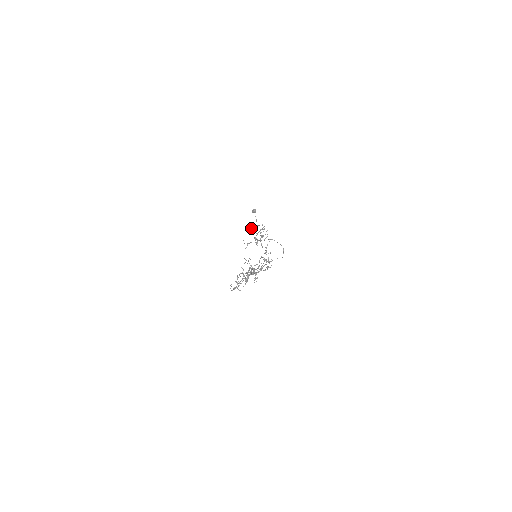
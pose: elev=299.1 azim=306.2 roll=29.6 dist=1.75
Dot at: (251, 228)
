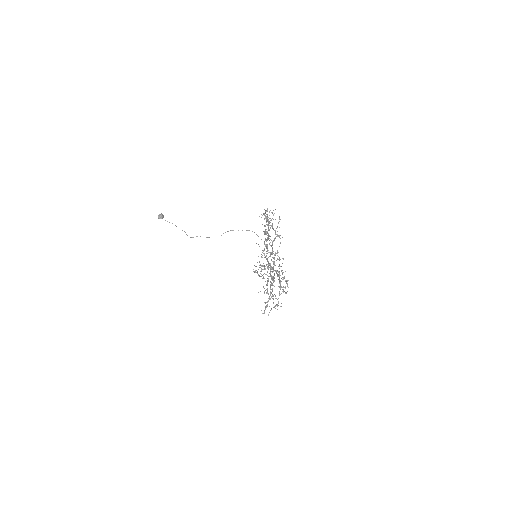
Dot at: (266, 220)
